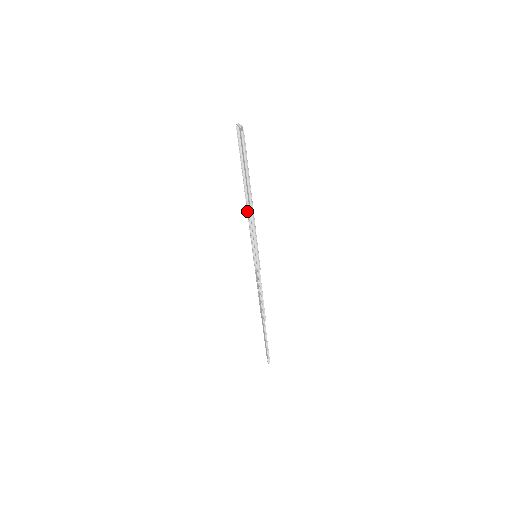
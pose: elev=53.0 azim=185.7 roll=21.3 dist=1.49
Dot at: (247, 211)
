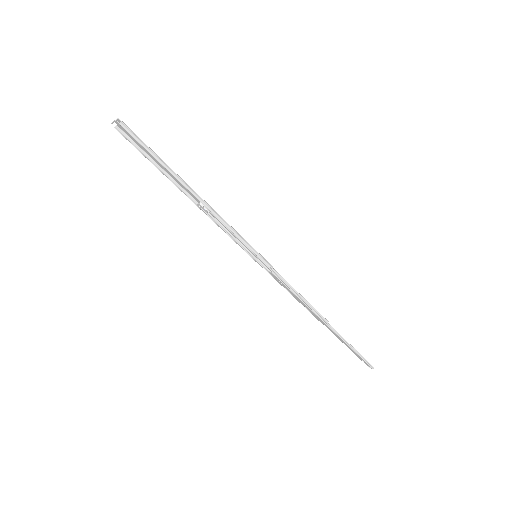
Dot at: (205, 213)
